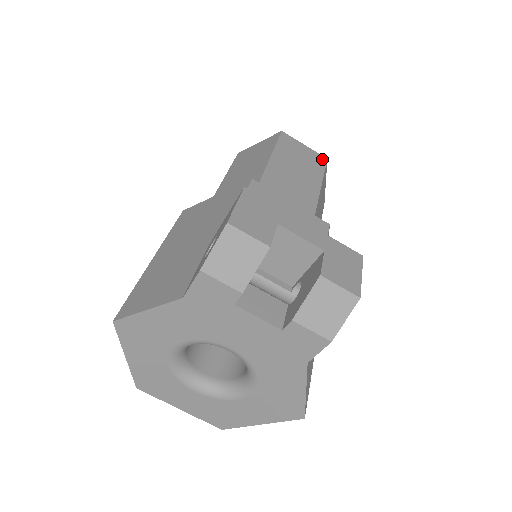
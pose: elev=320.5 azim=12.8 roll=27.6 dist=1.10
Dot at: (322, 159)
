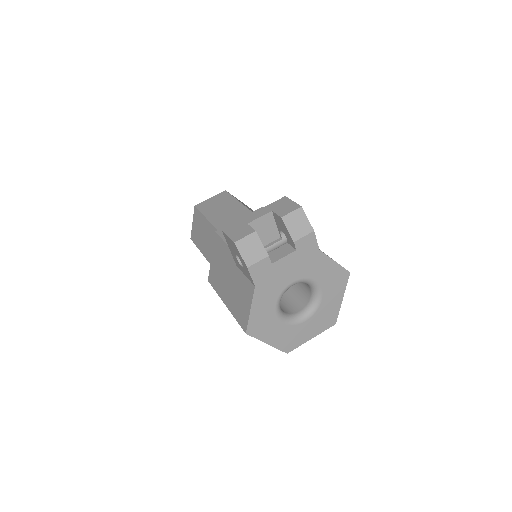
Dot at: (224, 193)
